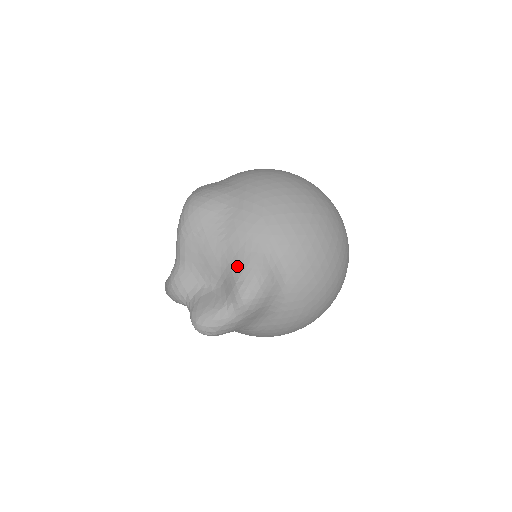
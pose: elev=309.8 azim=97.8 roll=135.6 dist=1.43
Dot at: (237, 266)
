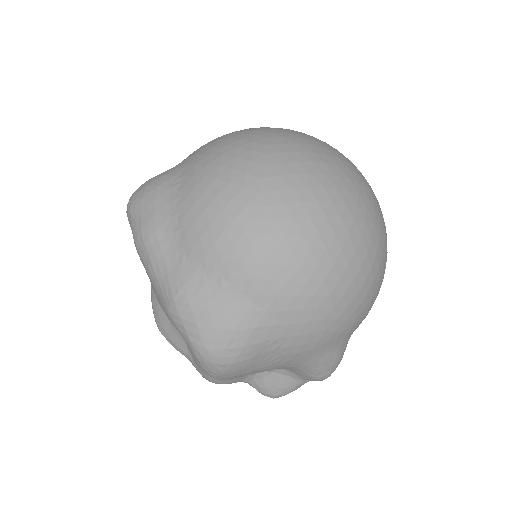
Dot at: (309, 369)
